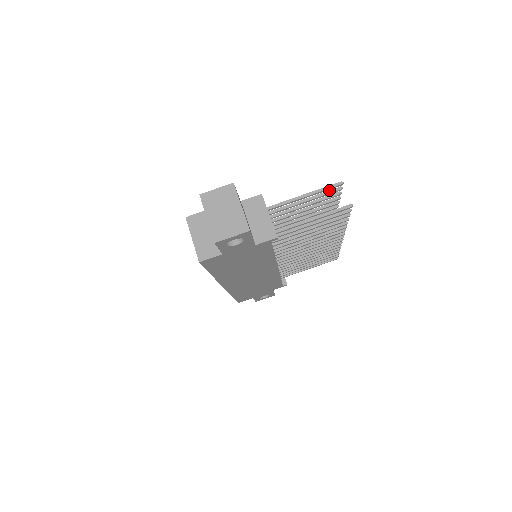
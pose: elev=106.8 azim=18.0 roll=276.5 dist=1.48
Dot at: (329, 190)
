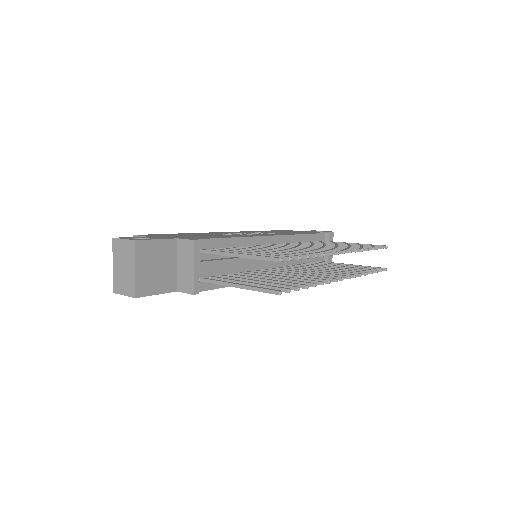
Dot at: (277, 255)
